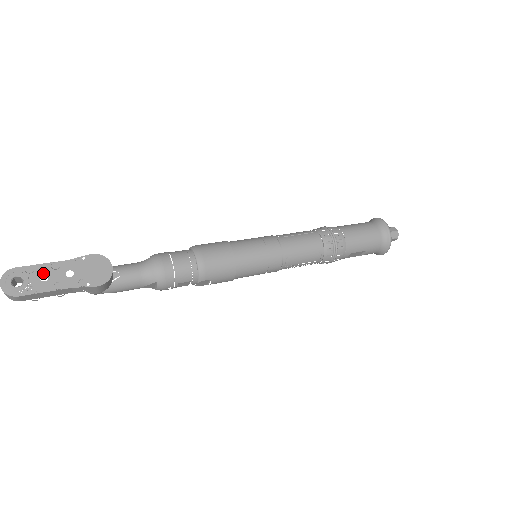
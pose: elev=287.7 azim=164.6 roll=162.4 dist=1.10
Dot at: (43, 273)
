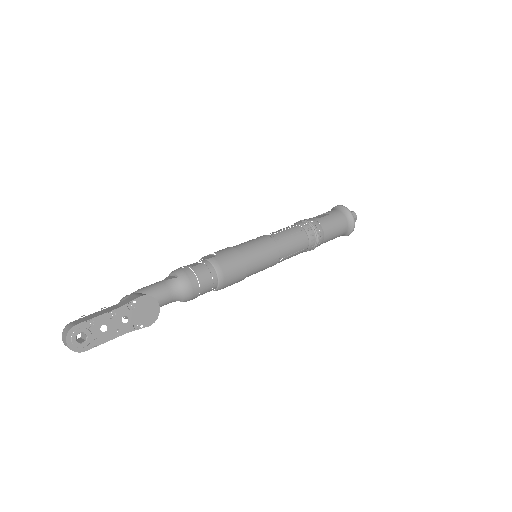
Dot at: (102, 324)
